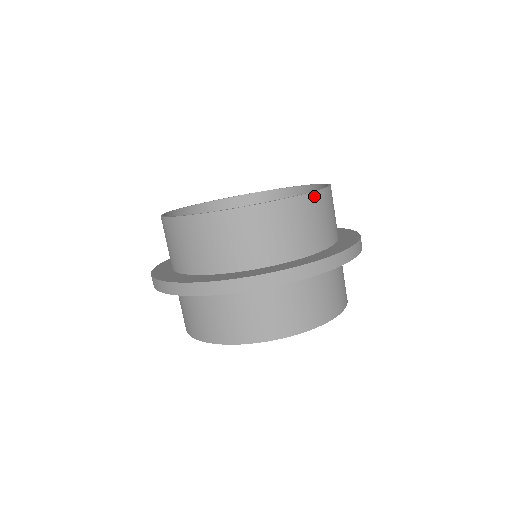
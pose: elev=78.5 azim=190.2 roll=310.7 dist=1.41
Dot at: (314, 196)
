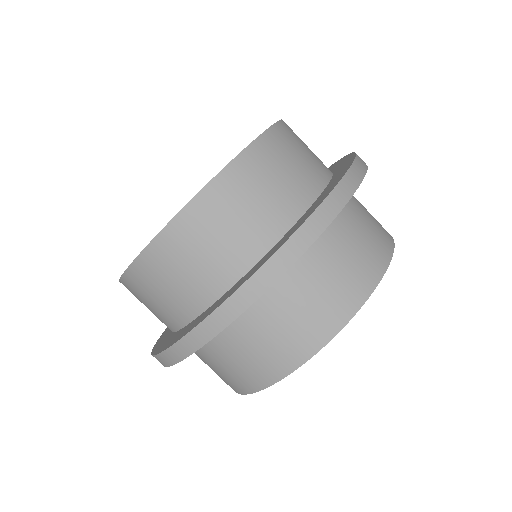
Dot at: (266, 138)
